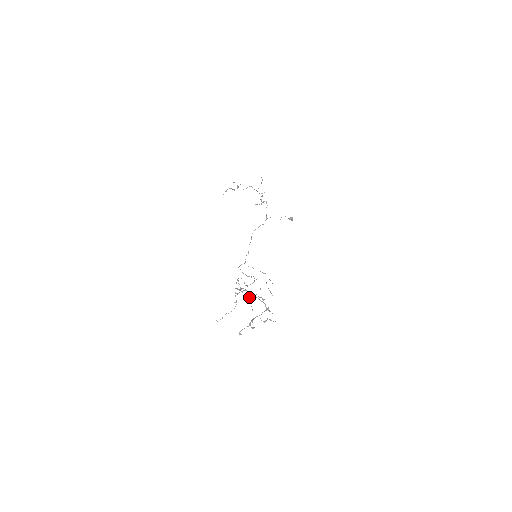
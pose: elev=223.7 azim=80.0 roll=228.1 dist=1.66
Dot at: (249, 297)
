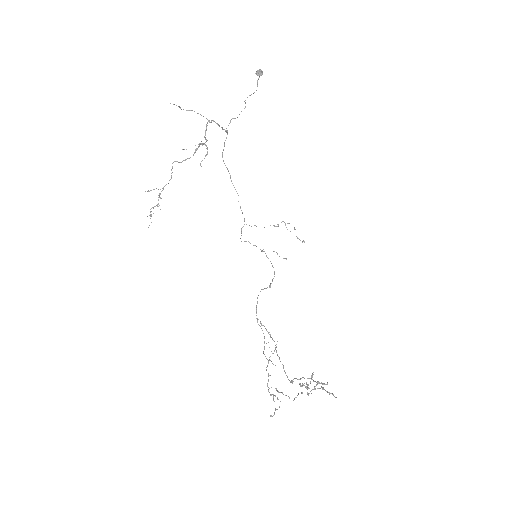
Dot at: occluded
